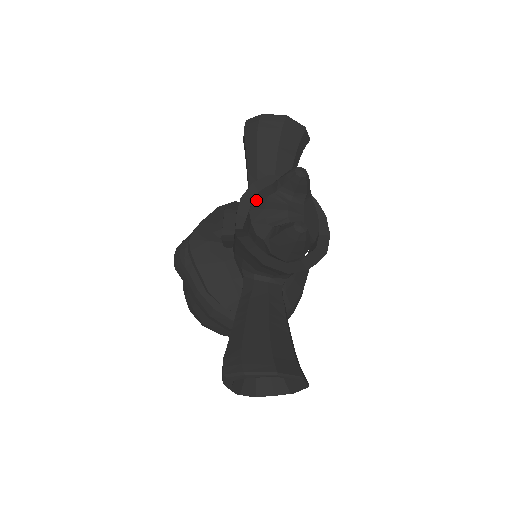
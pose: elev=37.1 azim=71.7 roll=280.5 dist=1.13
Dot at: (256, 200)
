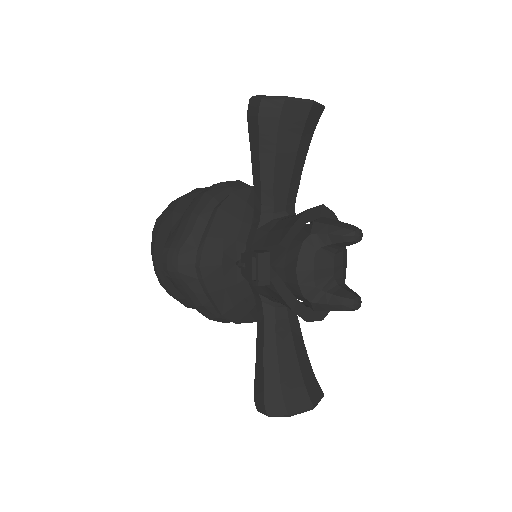
Dot at: (302, 256)
